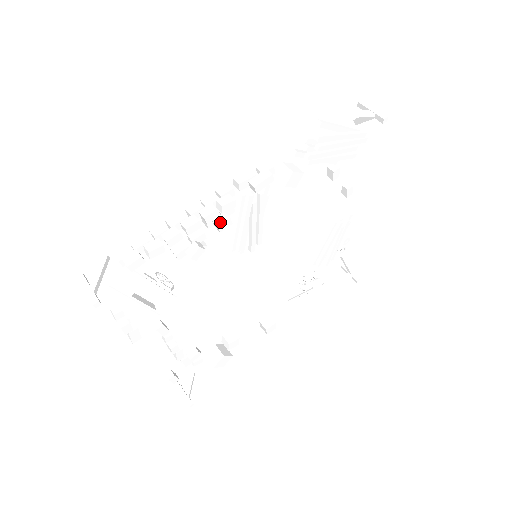
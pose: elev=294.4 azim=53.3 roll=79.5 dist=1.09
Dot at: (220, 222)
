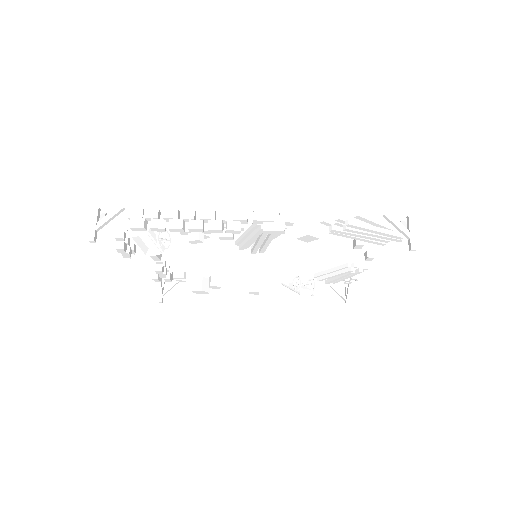
Dot at: (223, 234)
